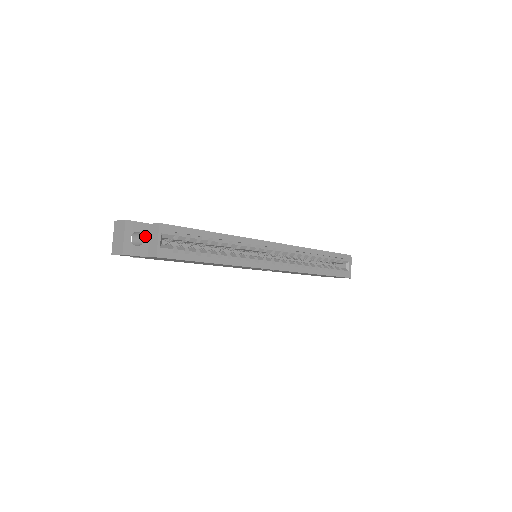
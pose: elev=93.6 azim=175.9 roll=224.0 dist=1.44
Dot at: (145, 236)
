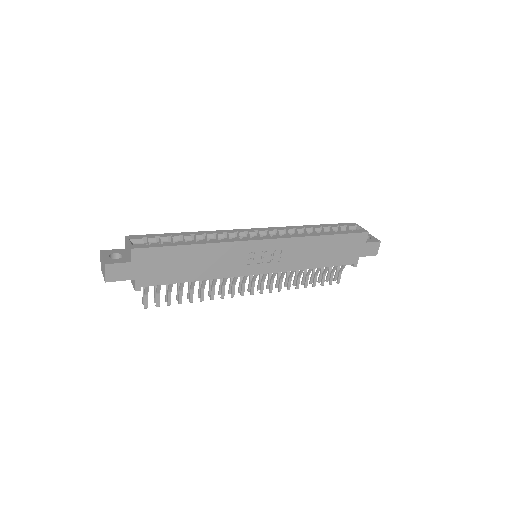
Dot at: (123, 254)
